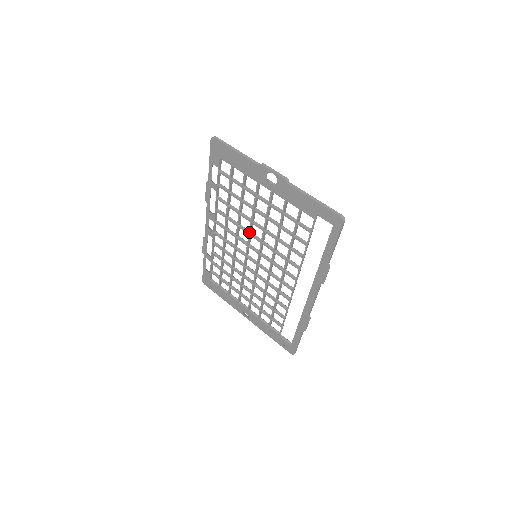
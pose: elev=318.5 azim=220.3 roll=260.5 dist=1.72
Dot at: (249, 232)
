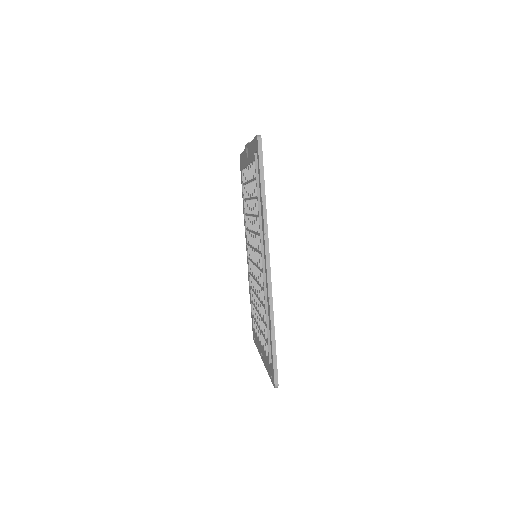
Dot at: (251, 229)
